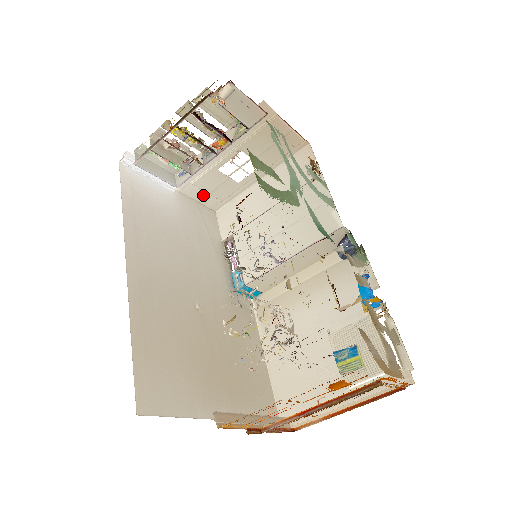
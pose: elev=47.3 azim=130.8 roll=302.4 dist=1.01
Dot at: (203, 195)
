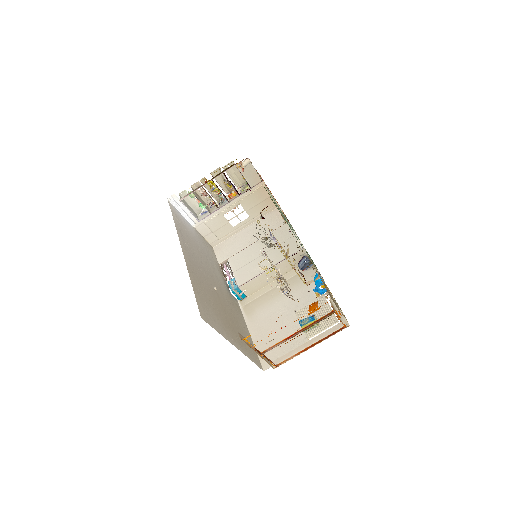
Dot at: (209, 233)
